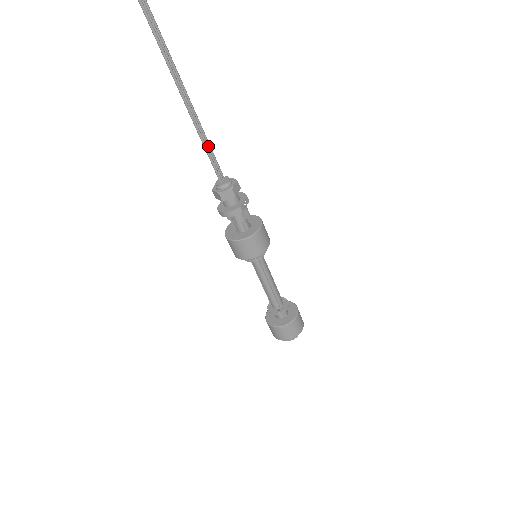
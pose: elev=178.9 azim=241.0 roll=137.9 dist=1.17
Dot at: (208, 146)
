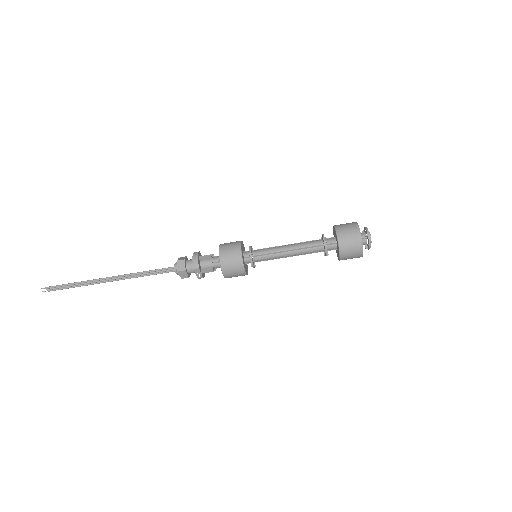
Dot at: (146, 274)
